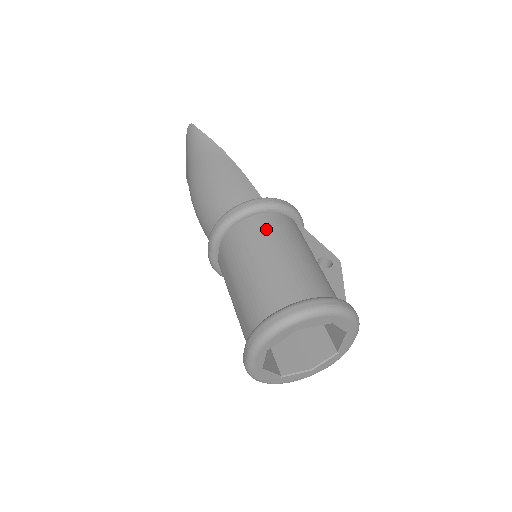
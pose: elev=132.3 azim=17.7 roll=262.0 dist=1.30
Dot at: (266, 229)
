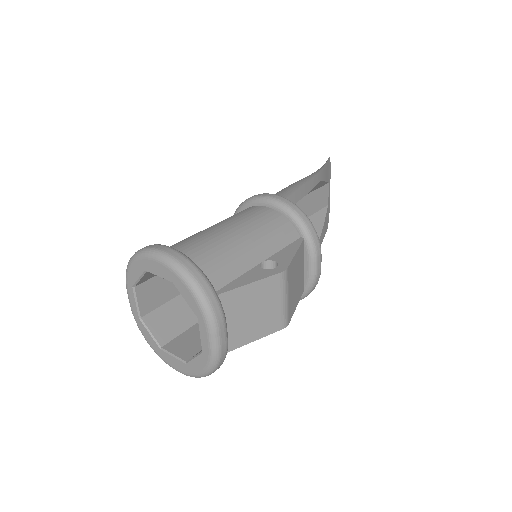
Dot at: (244, 213)
